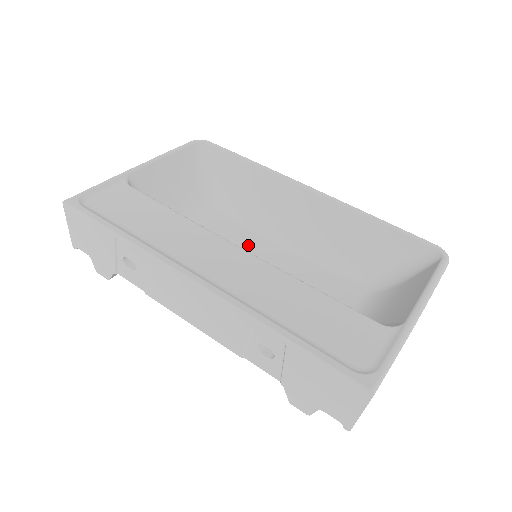
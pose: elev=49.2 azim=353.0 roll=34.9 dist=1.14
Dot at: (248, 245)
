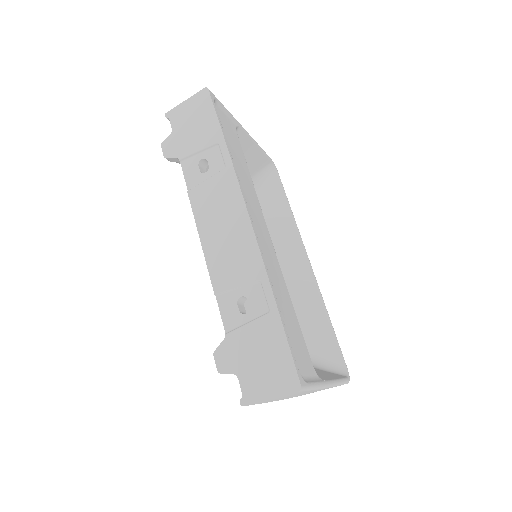
Dot at: occluded
